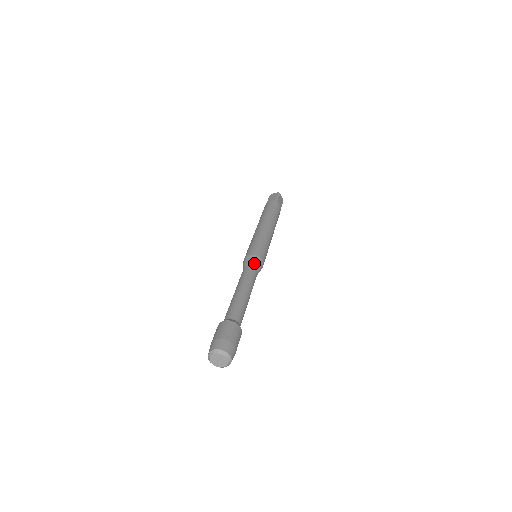
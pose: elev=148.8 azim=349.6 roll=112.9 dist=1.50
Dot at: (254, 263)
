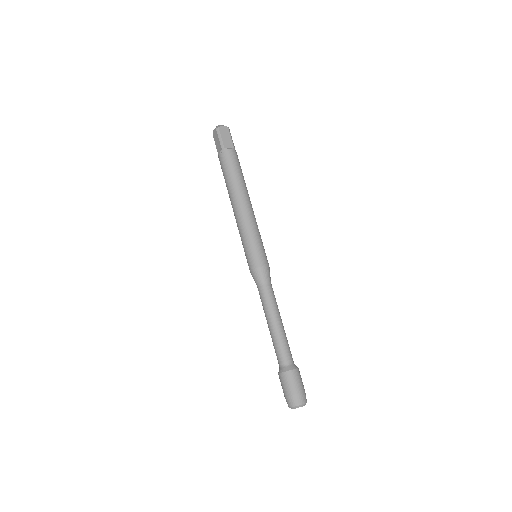
Dot at: (270, 278)
